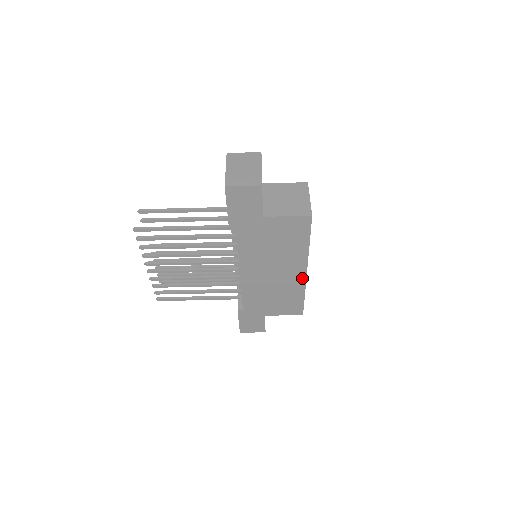
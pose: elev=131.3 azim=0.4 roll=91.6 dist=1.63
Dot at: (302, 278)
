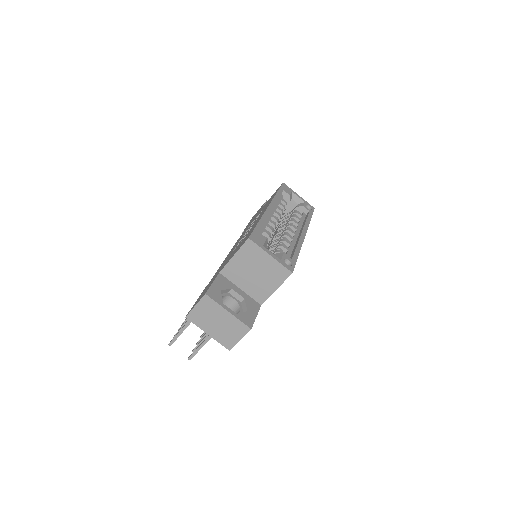
Dot at: occluded
